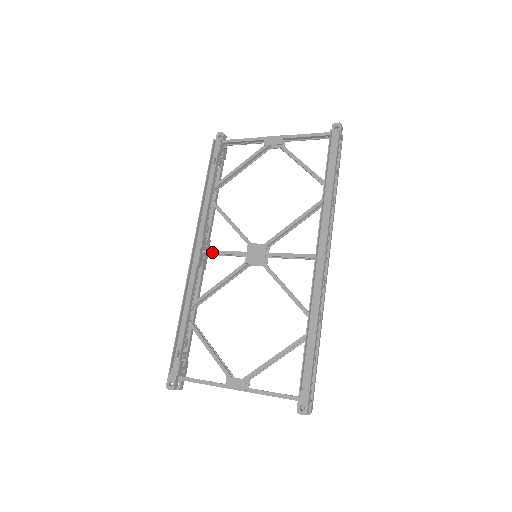
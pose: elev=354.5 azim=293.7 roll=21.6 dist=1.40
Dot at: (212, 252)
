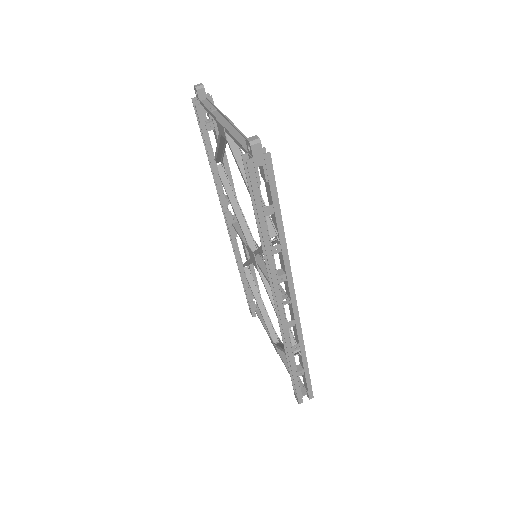
Dot at: (236, 230)
